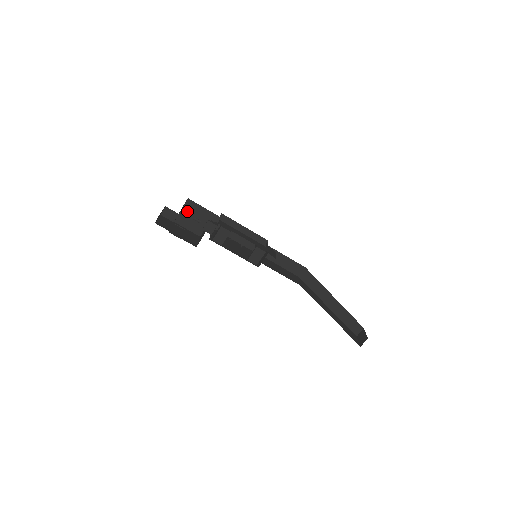
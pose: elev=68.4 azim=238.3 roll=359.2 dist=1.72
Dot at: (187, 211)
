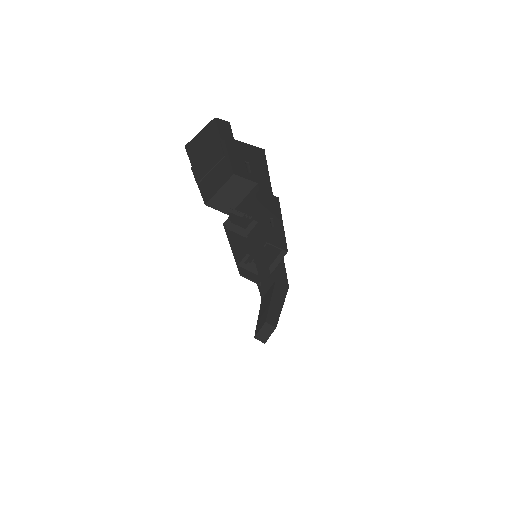
Dot at: (249, 151)
